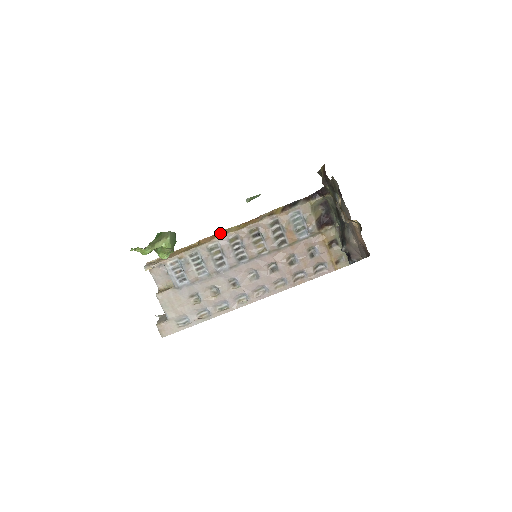
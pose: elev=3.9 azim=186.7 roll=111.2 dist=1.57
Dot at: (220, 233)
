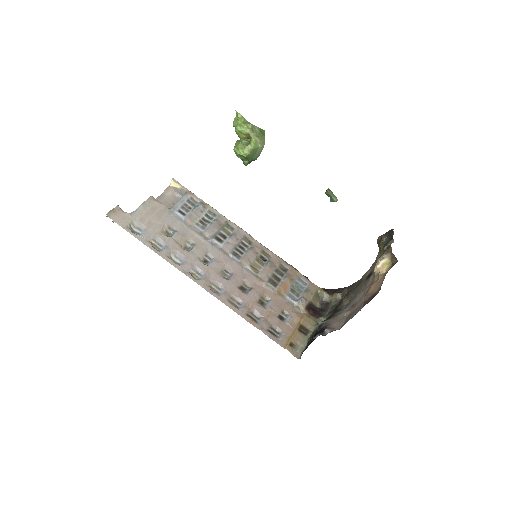
Dot at: occluded
